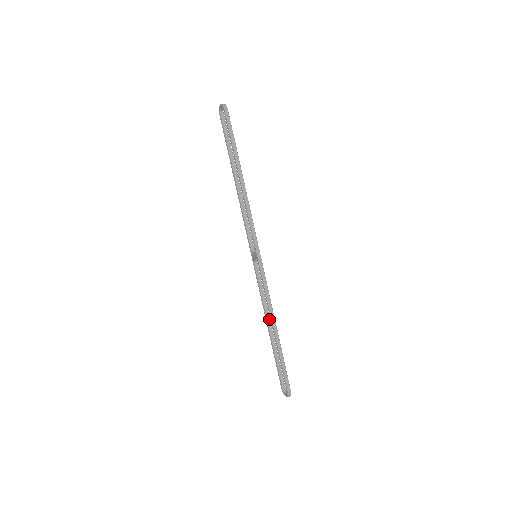
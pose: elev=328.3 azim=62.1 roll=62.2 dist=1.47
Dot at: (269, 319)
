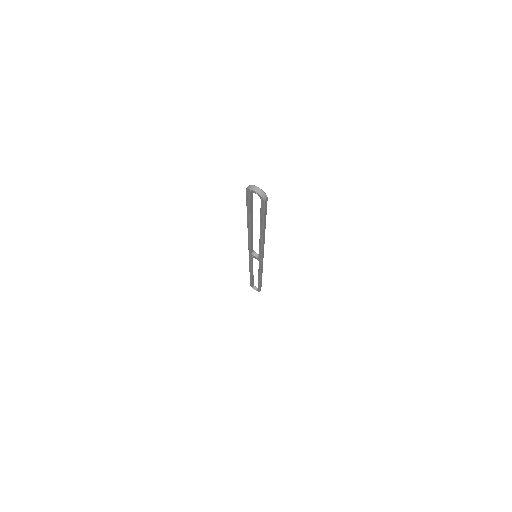
Dot at: occluded
